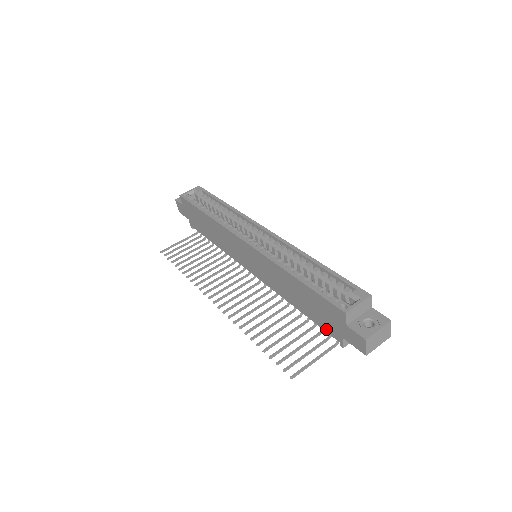
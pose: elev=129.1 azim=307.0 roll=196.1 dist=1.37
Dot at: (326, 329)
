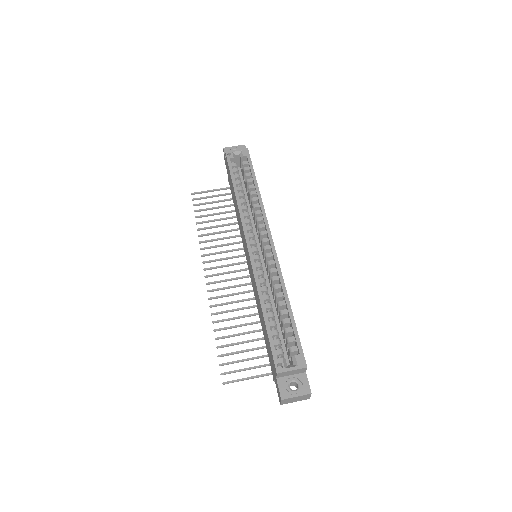
Dot at: (269, 360)
